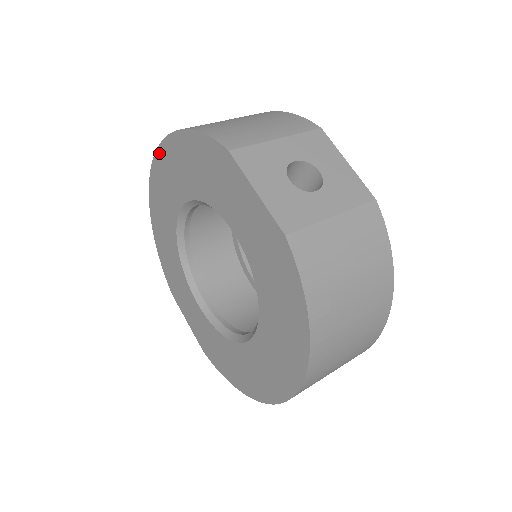
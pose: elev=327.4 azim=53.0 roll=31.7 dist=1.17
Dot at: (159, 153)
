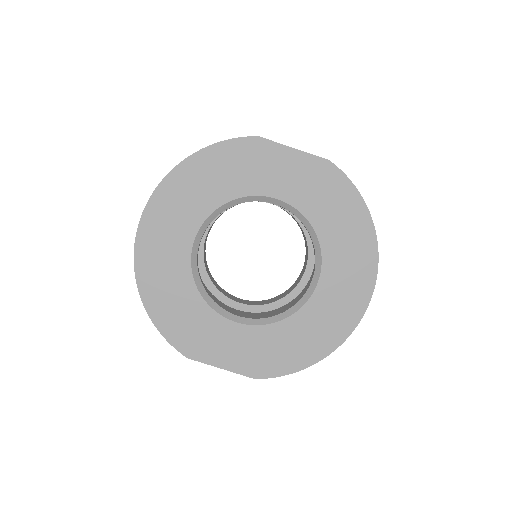
Dot at: (155, 197)
